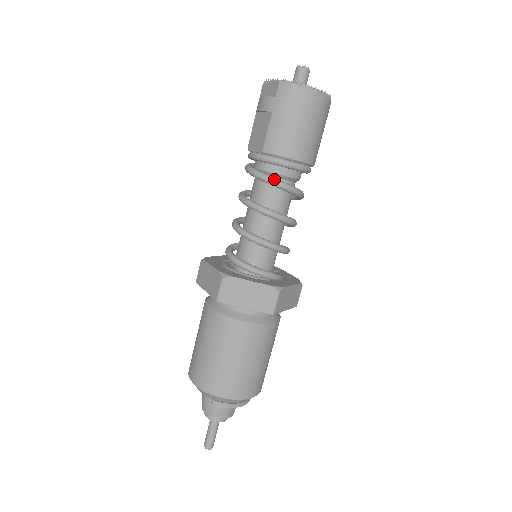
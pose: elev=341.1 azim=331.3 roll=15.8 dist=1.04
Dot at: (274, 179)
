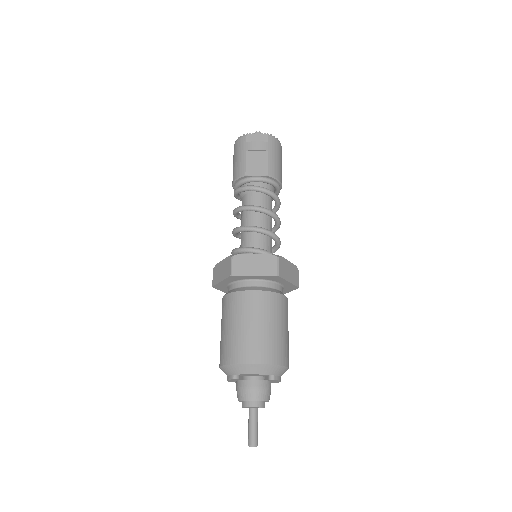
Dot at: (276, 194)
